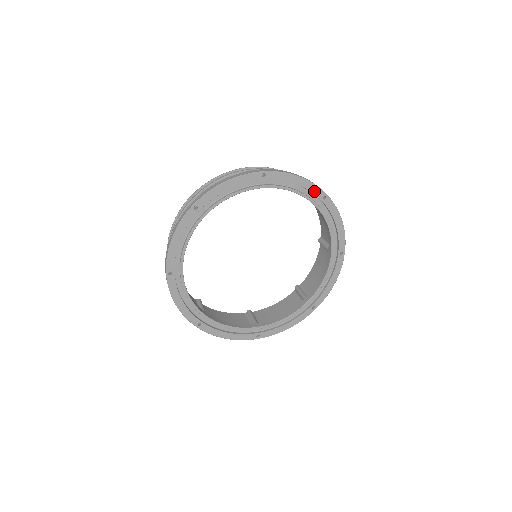
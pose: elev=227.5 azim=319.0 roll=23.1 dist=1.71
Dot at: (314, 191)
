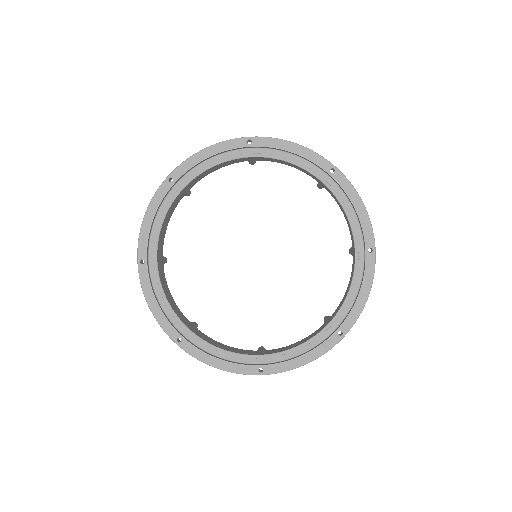
Dot at: (232, 147)
